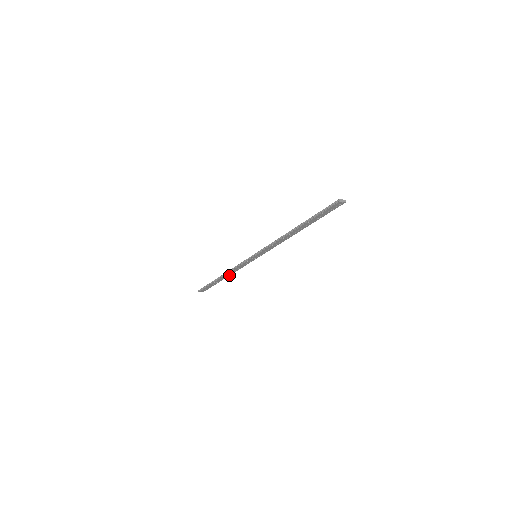
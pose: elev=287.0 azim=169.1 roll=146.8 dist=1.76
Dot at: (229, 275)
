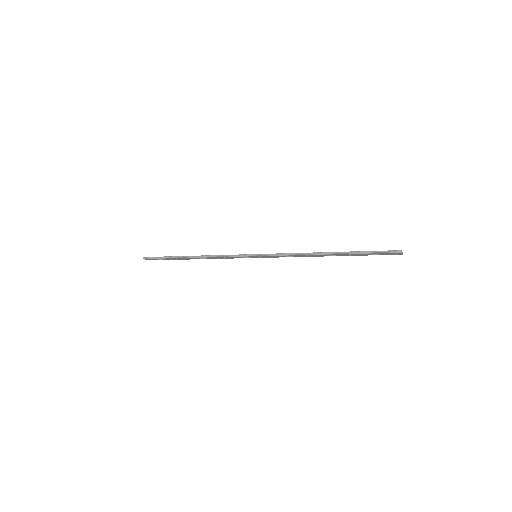
Dot at: (201, 258)
